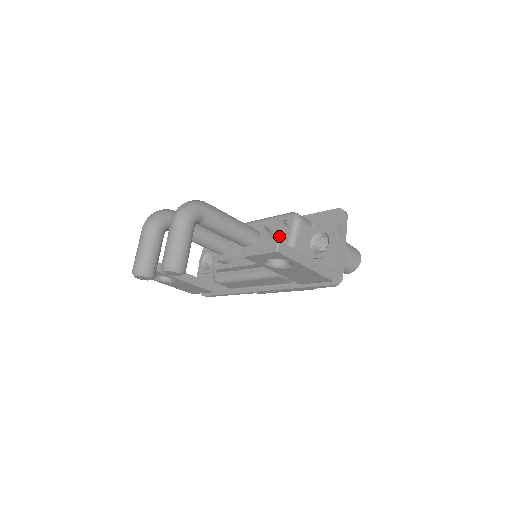
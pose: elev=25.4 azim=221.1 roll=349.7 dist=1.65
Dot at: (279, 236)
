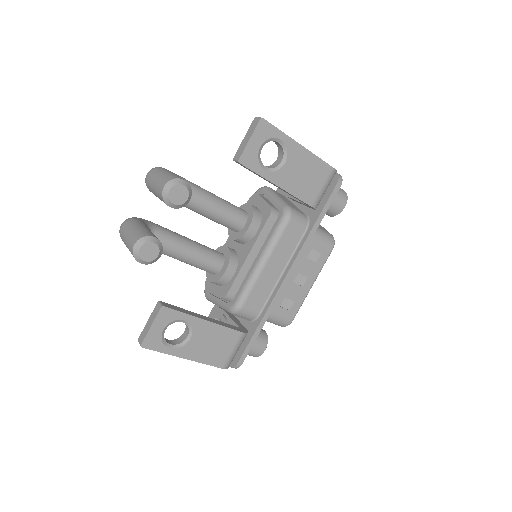
Dot at: (260, 199)
